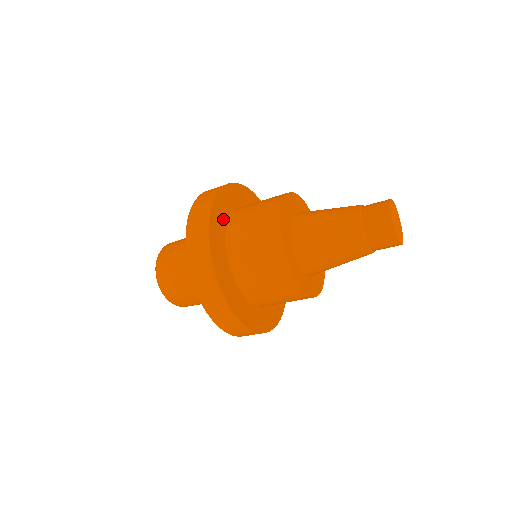
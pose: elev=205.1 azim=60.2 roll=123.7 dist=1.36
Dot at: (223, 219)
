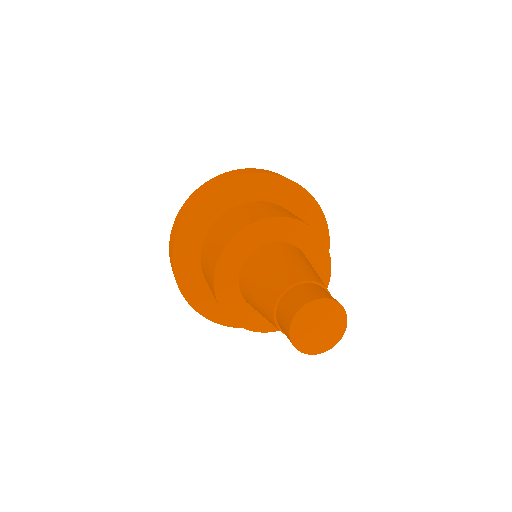
Dot at: (209, 218)
